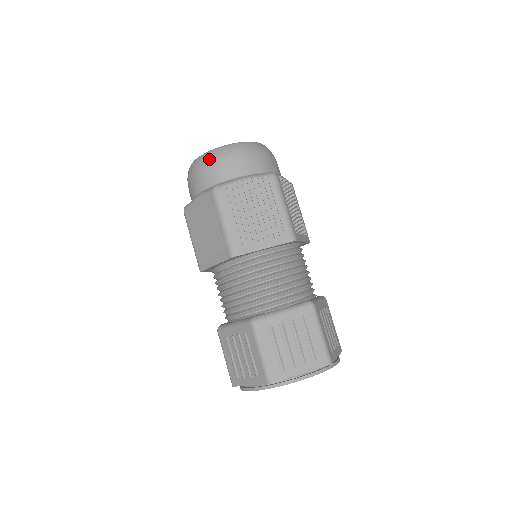
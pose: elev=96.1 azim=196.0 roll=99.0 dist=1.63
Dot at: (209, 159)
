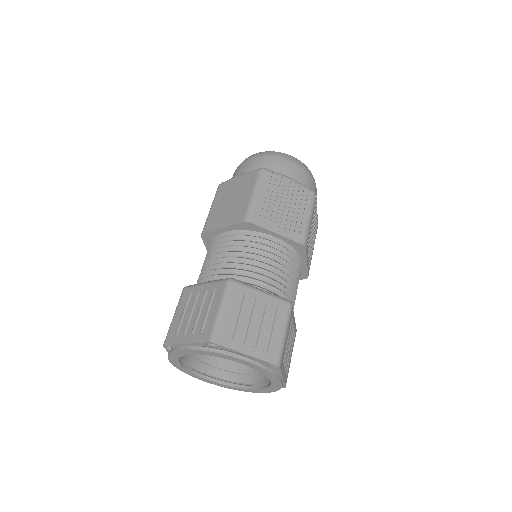
Dot at: (269, 154)
